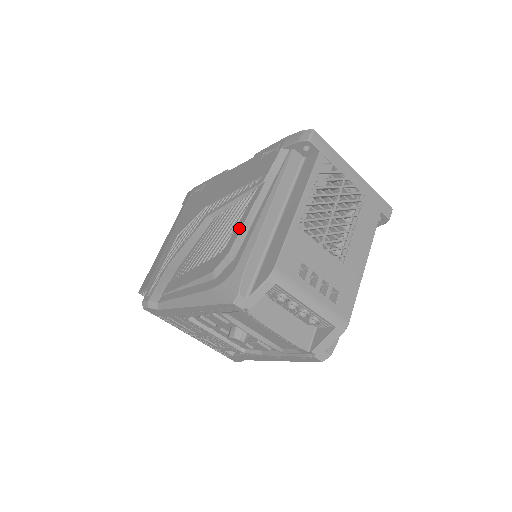
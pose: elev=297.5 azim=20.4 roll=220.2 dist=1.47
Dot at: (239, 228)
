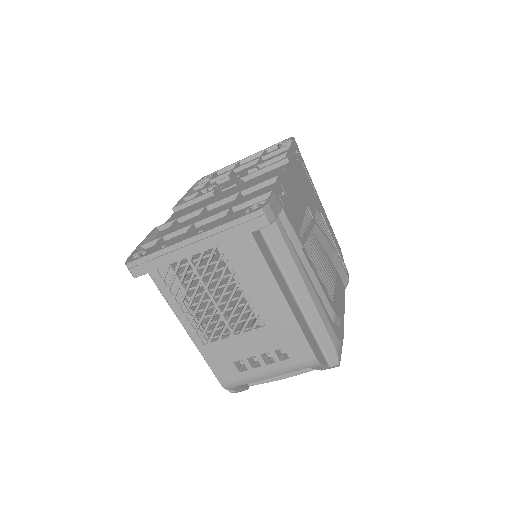
Dot at: occluded
